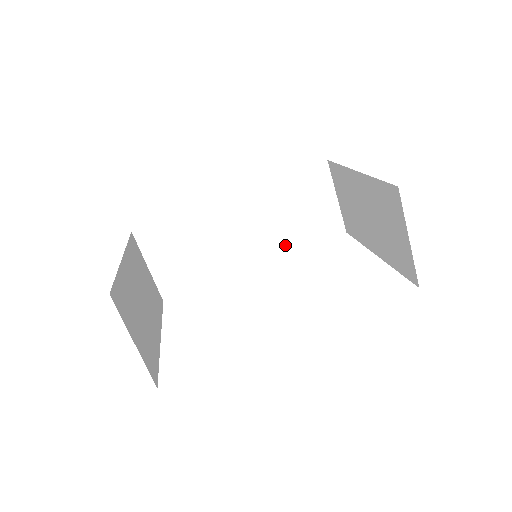
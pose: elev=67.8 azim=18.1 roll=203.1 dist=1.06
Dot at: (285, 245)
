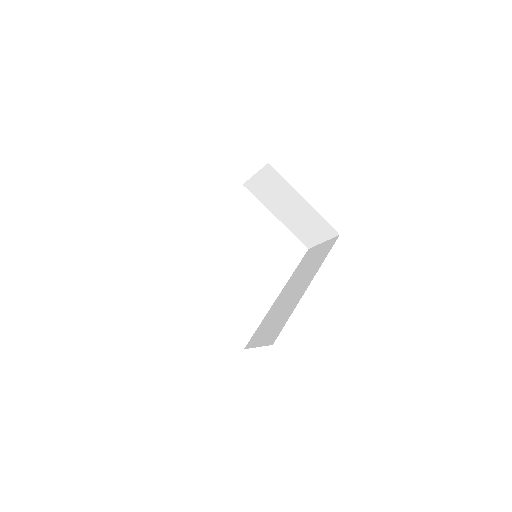
Dot at: occluded
